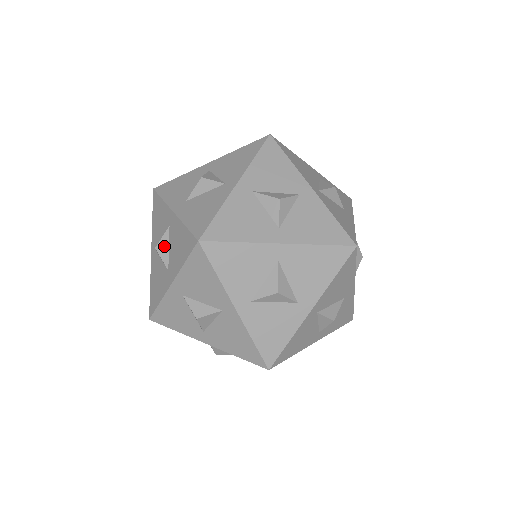
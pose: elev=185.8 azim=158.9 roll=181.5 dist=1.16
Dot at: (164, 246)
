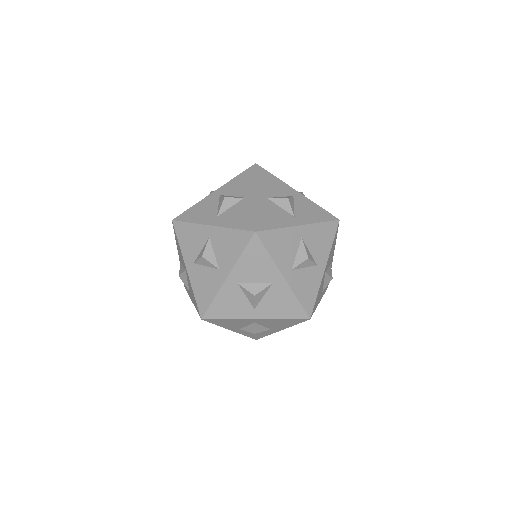
Dot at: (209, 253)
